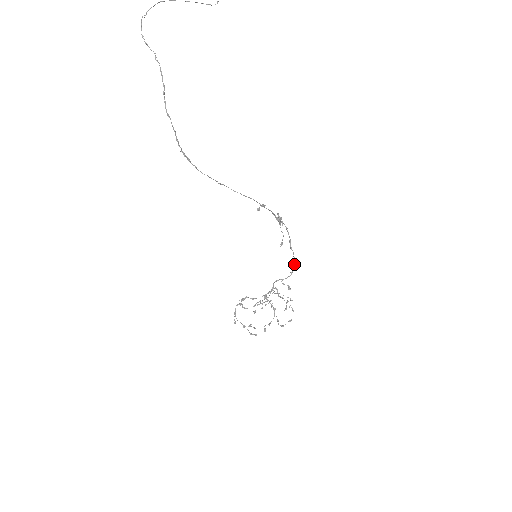
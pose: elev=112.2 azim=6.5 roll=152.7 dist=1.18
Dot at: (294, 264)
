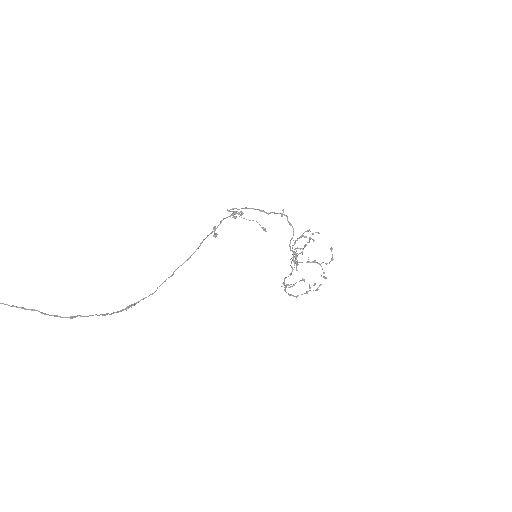
Dot at: (282, 215)
